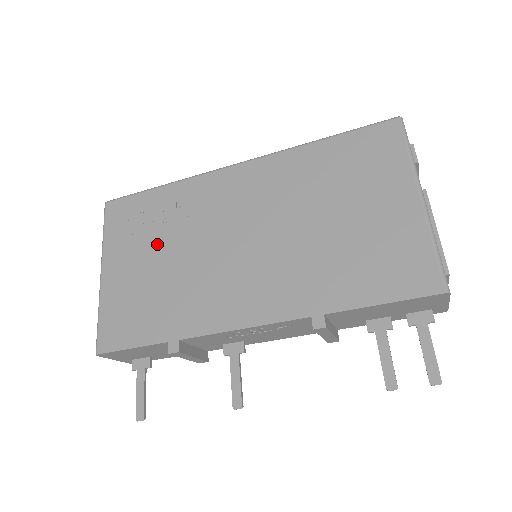
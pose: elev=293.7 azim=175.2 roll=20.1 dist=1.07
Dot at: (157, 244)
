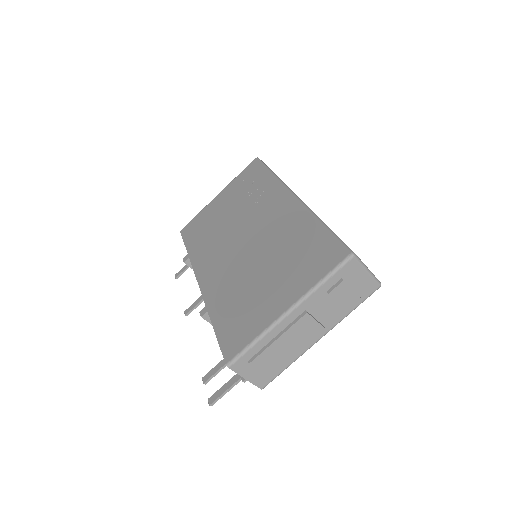
Dot at: (235, 203)
